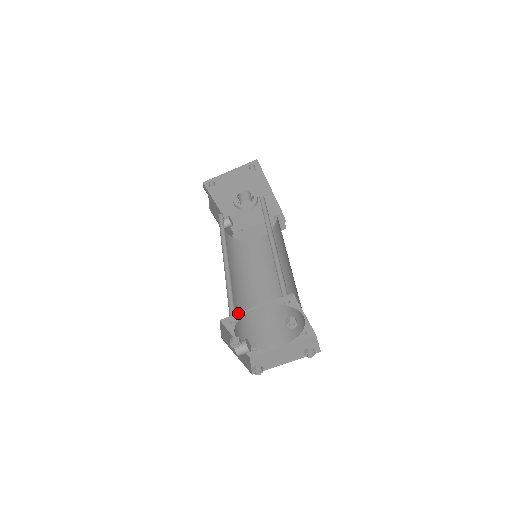
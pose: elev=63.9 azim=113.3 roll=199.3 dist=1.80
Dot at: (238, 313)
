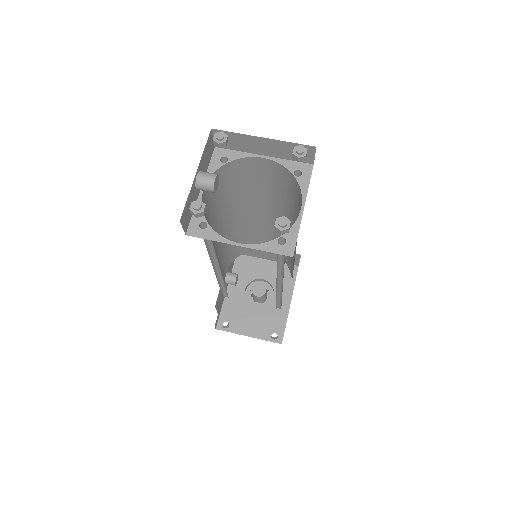
Dot at: (240, 152)
